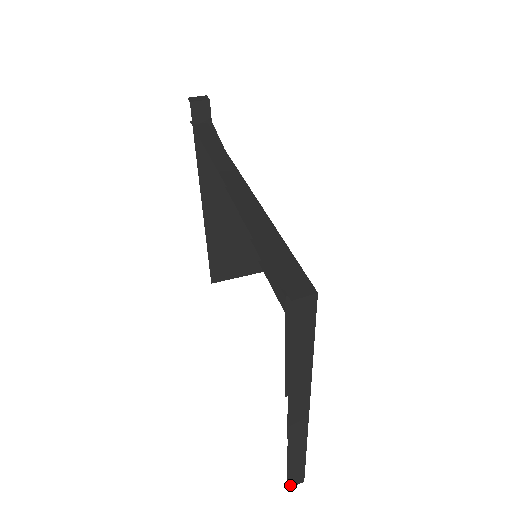
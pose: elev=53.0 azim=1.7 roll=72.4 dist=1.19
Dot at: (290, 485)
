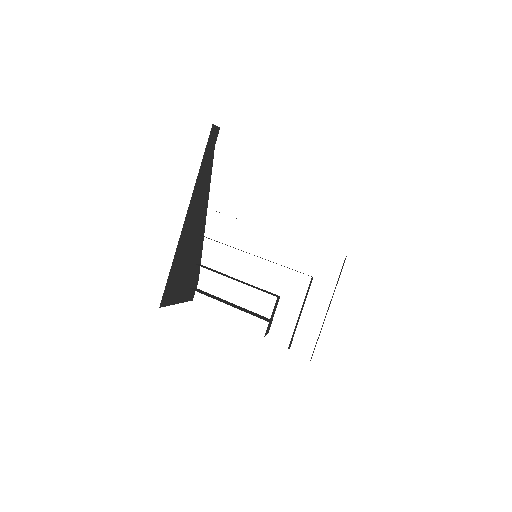
Dot at: occluded
